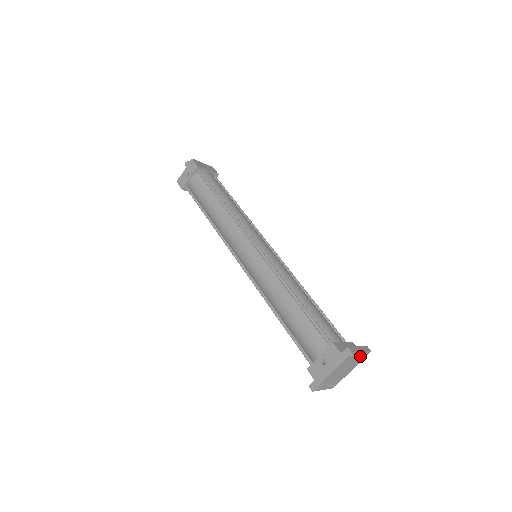
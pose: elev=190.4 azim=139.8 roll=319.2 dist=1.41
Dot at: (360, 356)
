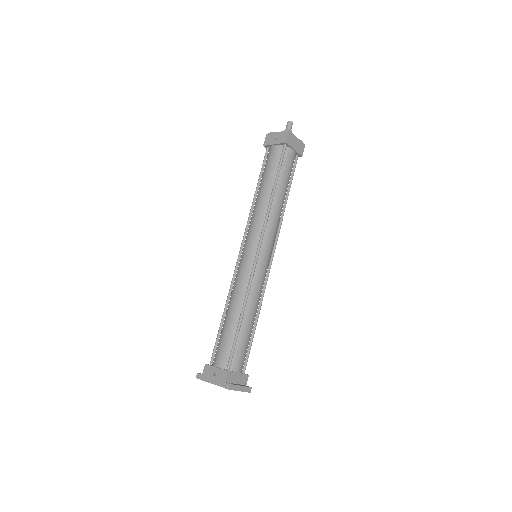
Dot at: occluded
